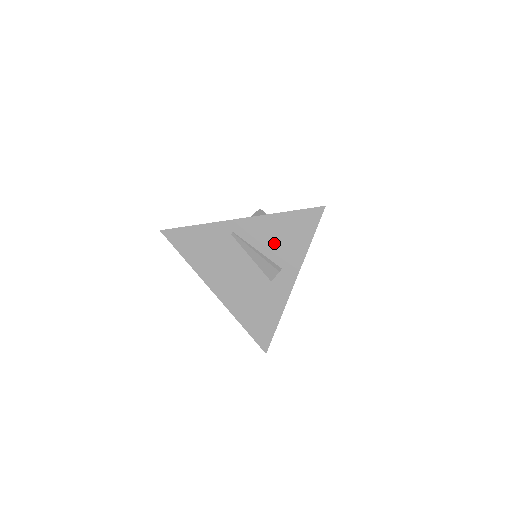
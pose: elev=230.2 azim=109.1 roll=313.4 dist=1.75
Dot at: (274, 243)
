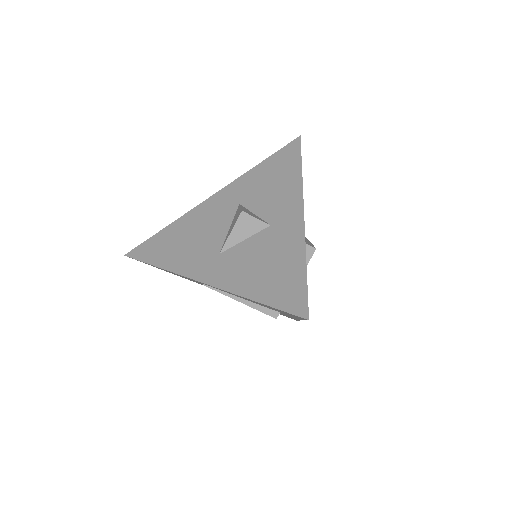
Dot at: occluded
